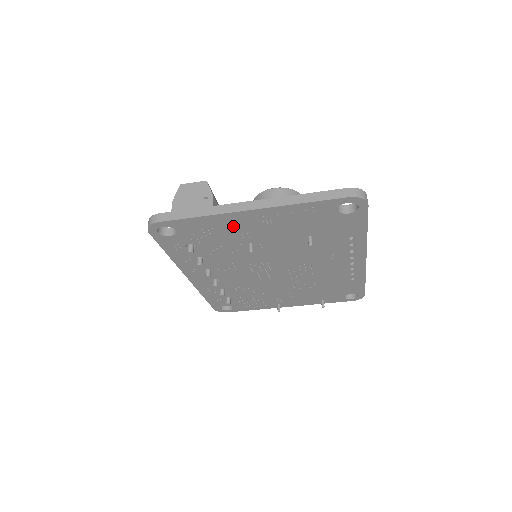
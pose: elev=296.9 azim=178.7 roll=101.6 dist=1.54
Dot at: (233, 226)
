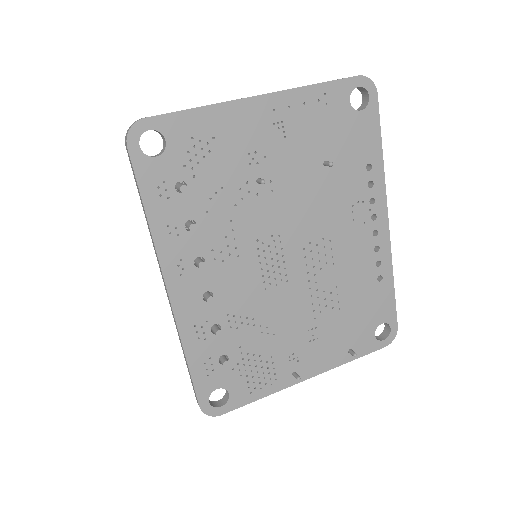
Dot at: (239, 133)
